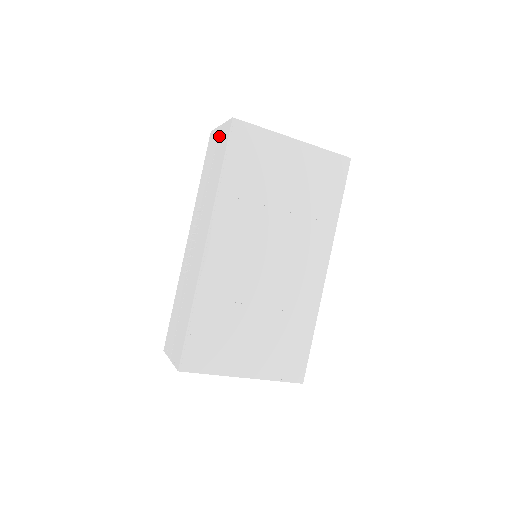
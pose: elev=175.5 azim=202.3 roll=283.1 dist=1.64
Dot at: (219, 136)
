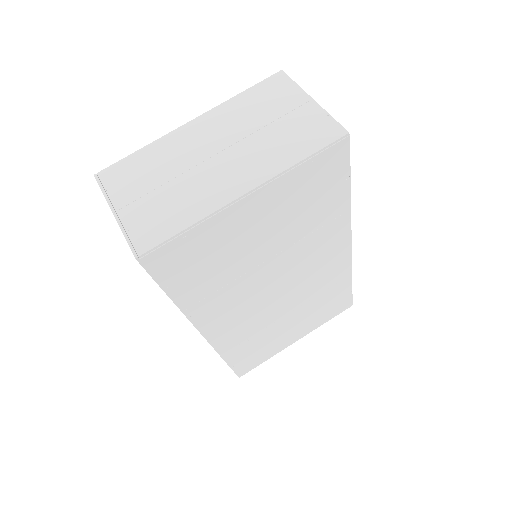
Dot at: occluded
